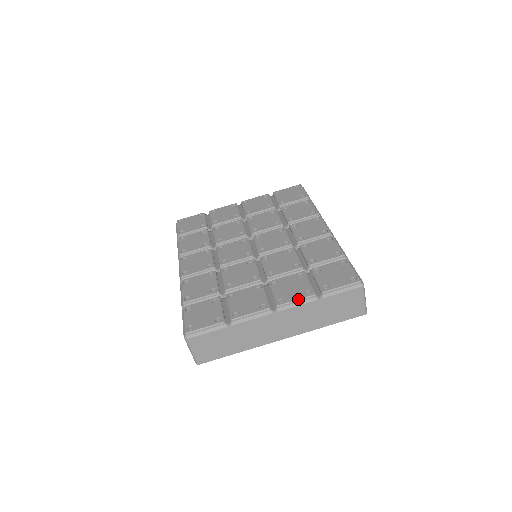
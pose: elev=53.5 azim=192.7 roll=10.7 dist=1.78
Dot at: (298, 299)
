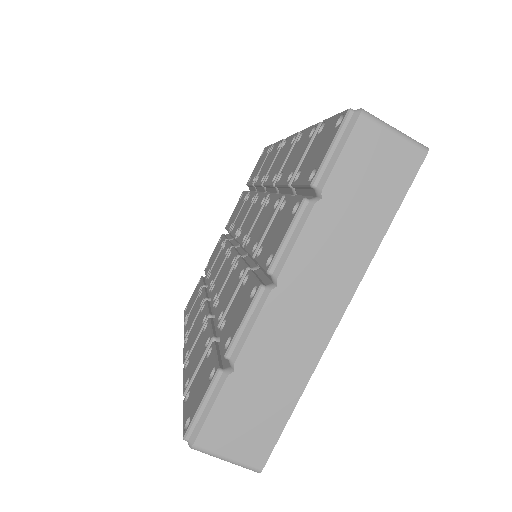
Dot at: (286, 231)
